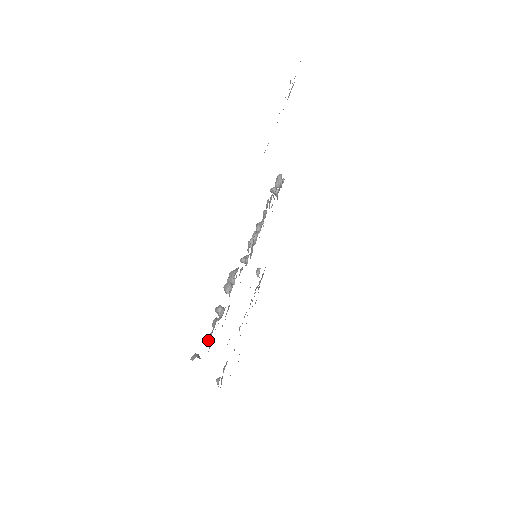
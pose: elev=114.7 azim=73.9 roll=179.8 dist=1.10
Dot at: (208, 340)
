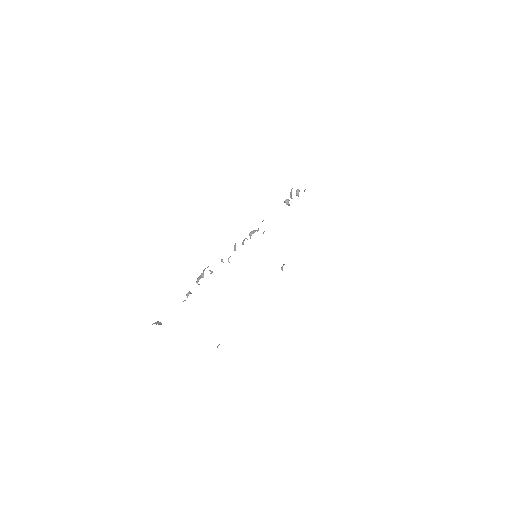
Dot at: occluded
